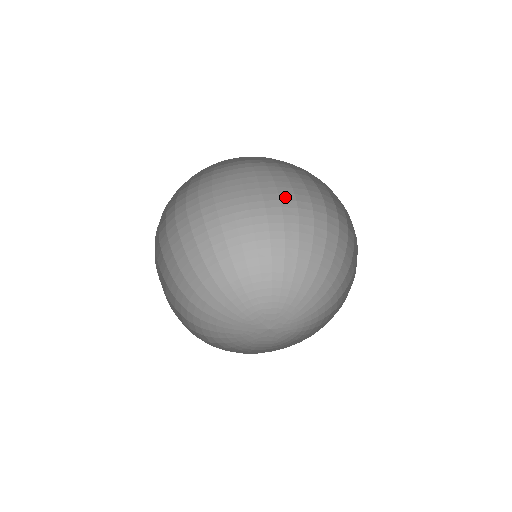
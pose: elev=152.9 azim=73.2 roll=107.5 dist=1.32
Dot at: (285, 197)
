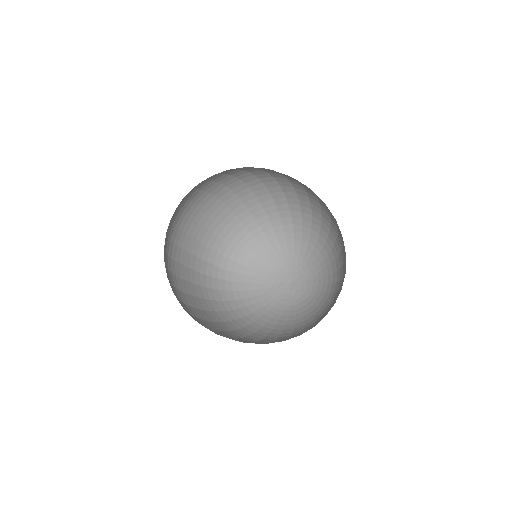
Dot at: occluded
